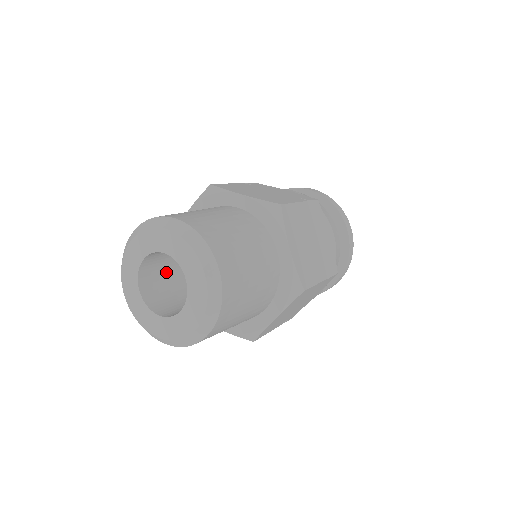
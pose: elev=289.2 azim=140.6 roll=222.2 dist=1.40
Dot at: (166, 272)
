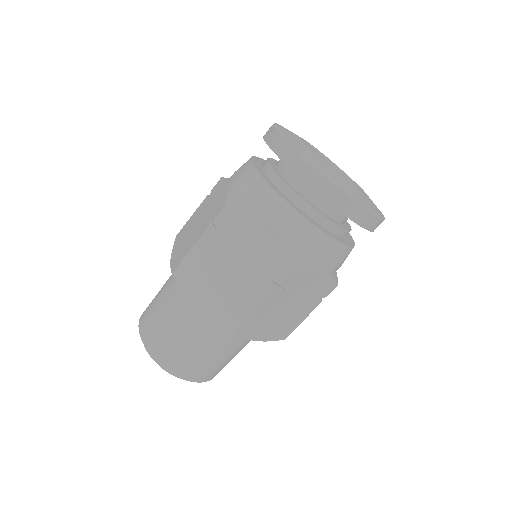
Dot at: occluded
